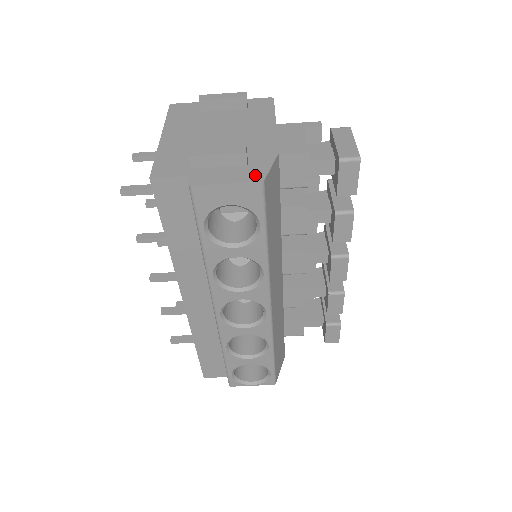
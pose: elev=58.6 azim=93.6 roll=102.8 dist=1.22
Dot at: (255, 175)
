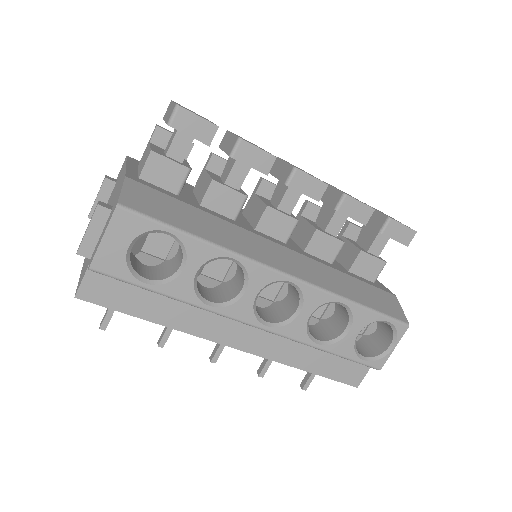
Dot at: (114, 208)
